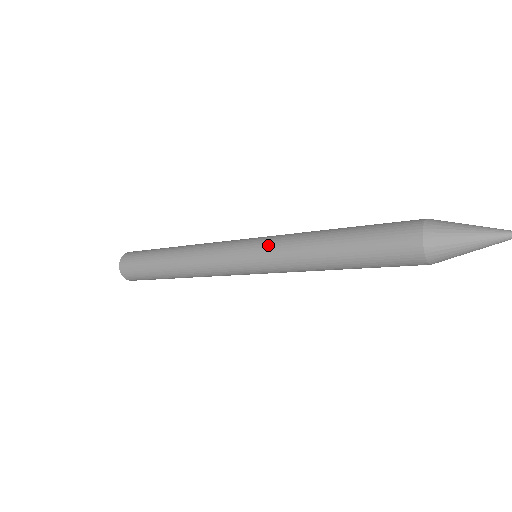
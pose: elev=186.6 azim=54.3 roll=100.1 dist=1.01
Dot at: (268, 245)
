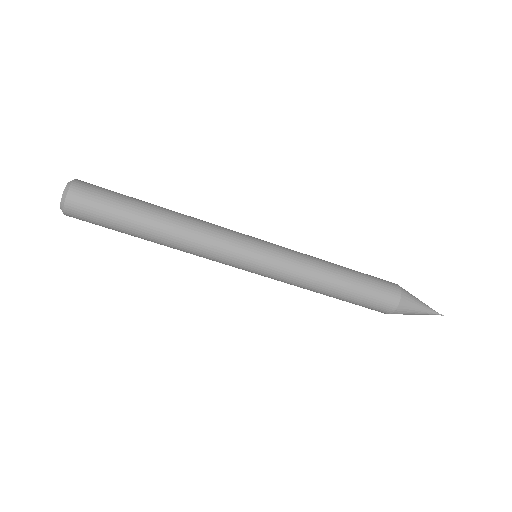
Dot at: (284, 247)
